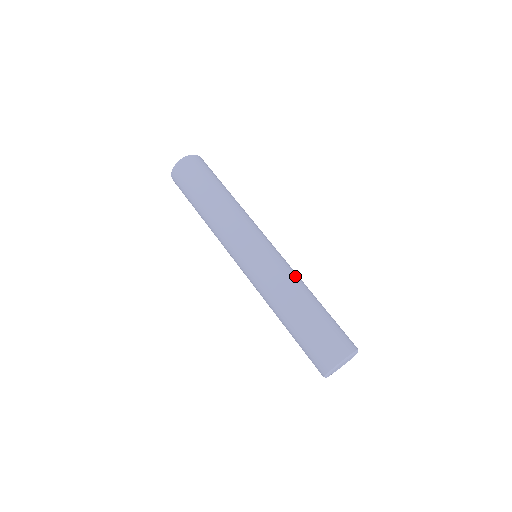
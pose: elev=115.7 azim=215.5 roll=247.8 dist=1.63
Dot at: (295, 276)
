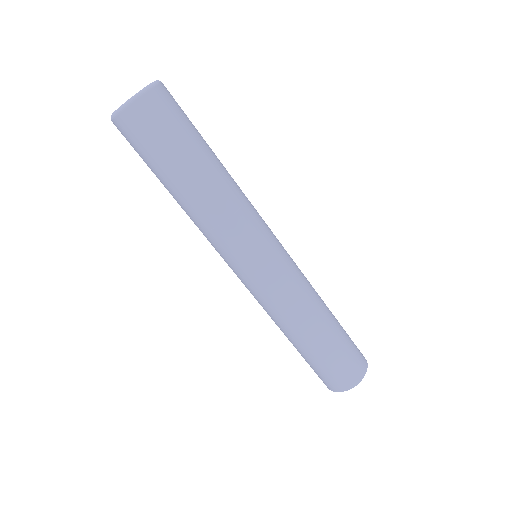
Dot at: (308, 296)
